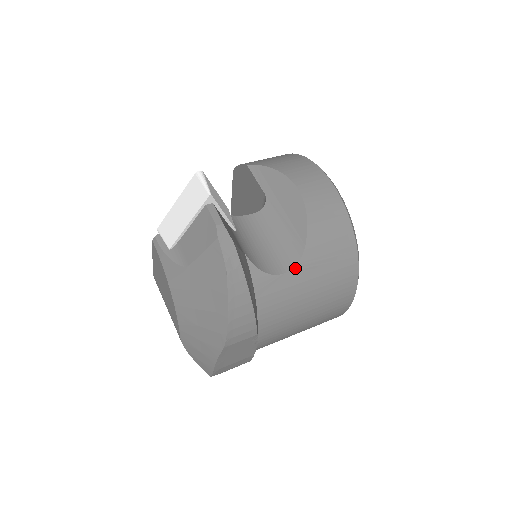
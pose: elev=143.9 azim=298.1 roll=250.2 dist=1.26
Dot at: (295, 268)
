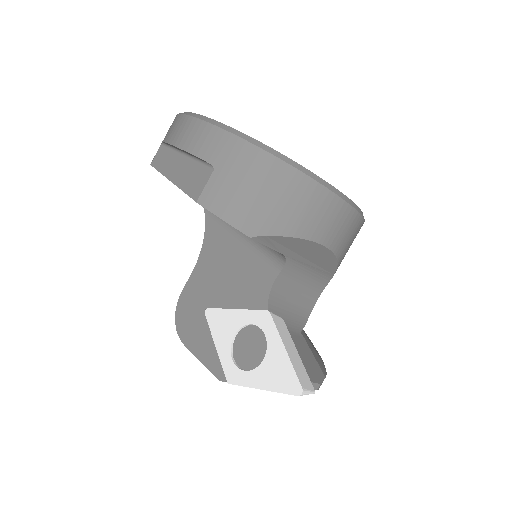
Dot at: (324, 288)
